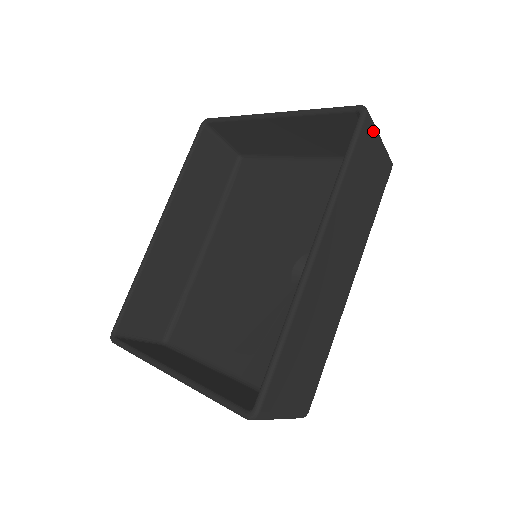
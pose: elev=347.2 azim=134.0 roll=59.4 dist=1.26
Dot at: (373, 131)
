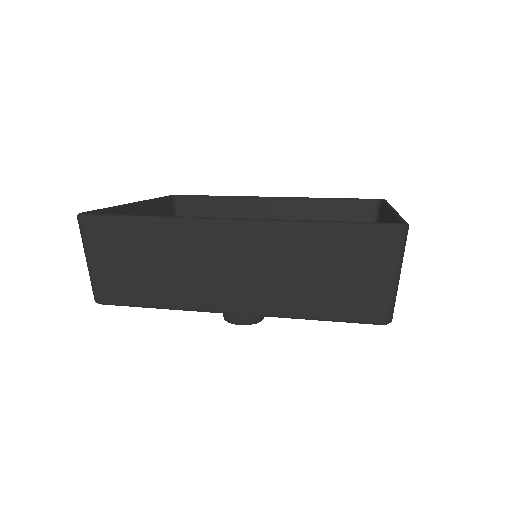
Dot at: (390, 253)
